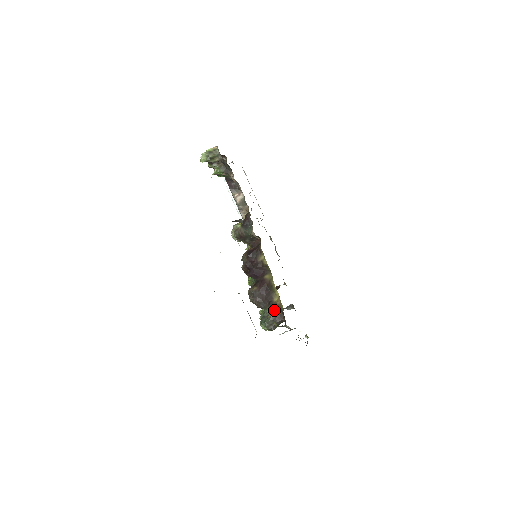
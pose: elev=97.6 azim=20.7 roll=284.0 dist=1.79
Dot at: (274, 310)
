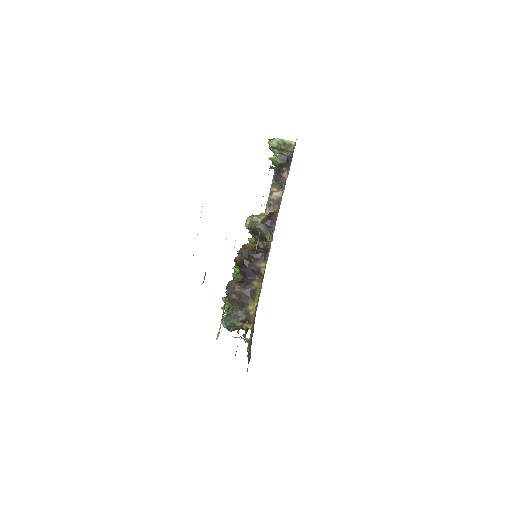
Dot at: (243, 316)
